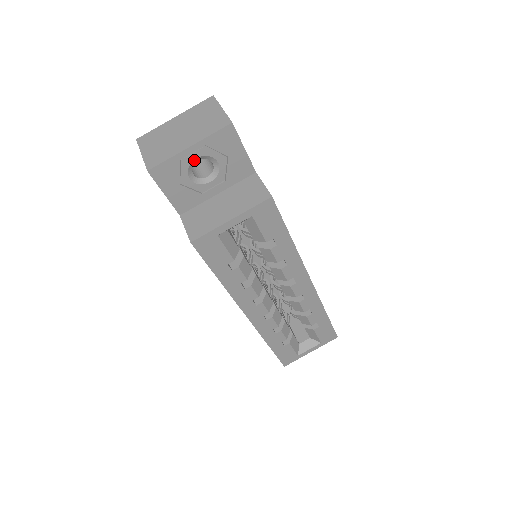
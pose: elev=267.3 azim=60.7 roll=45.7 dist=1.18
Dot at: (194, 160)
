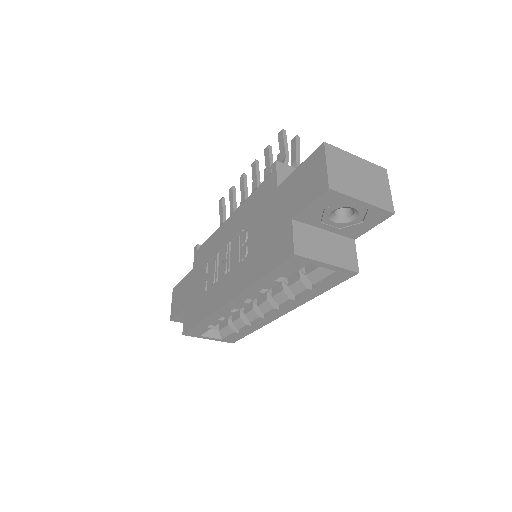
Dot at: (351, 207)
